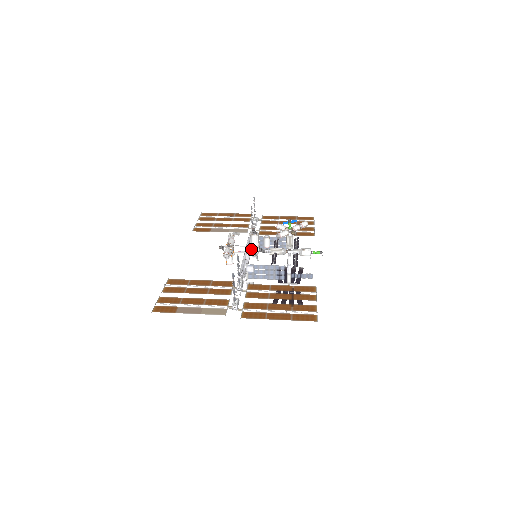
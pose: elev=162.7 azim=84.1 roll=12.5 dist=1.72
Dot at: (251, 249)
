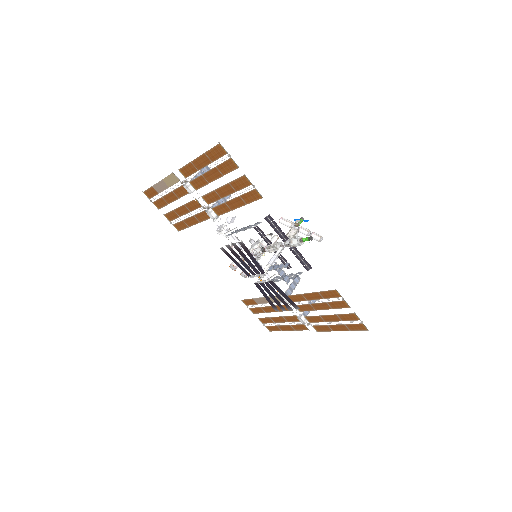
Dot at: occluded
